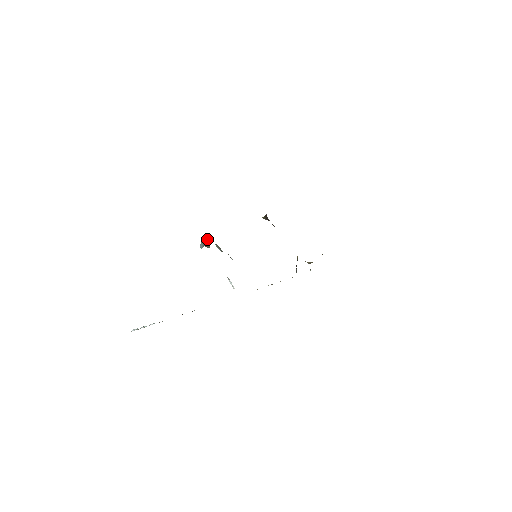
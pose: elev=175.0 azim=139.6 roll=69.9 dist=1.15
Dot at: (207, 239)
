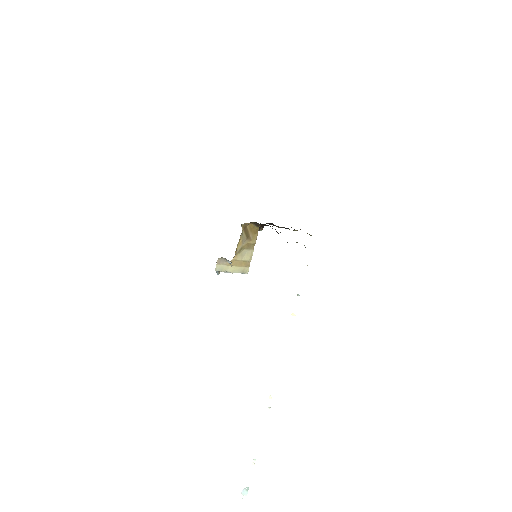
Dot at: occluded
